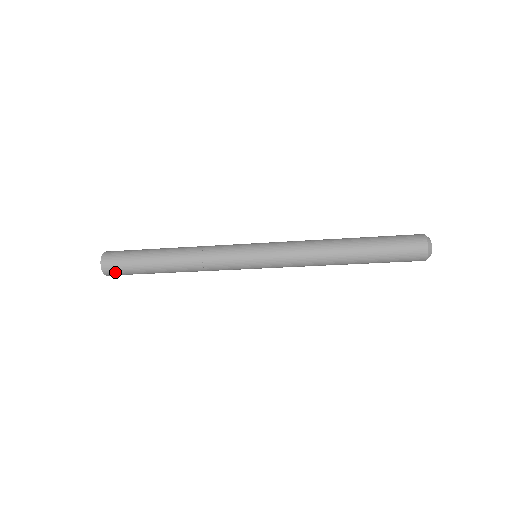
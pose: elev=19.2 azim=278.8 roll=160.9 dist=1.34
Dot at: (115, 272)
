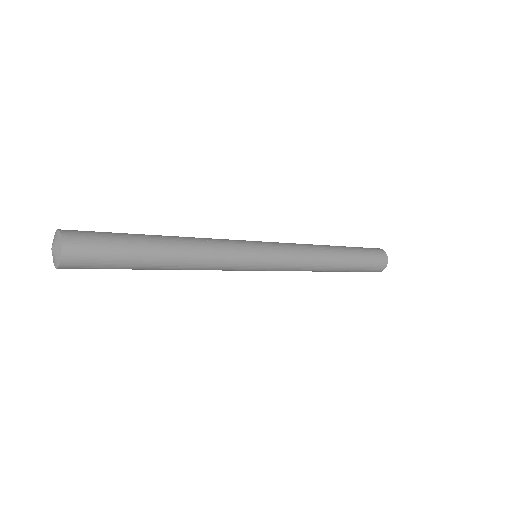
Dot at: (77, 268)
